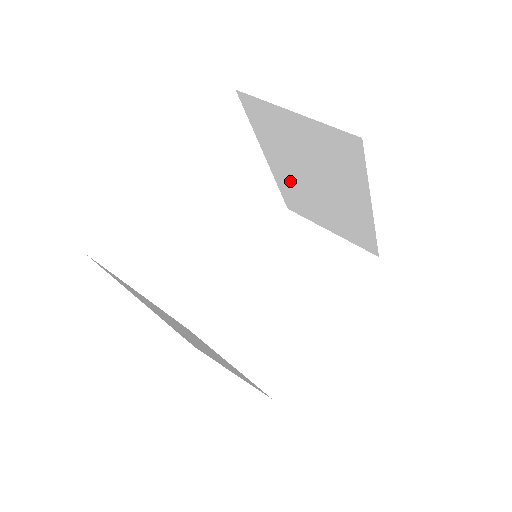
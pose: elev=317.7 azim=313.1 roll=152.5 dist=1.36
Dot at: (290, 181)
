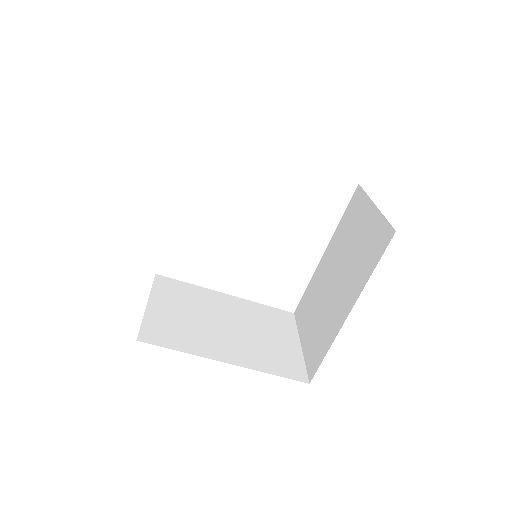
Dot at: (321, 278)
